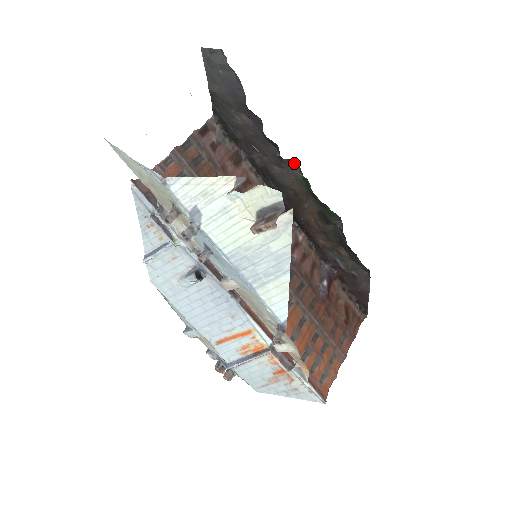
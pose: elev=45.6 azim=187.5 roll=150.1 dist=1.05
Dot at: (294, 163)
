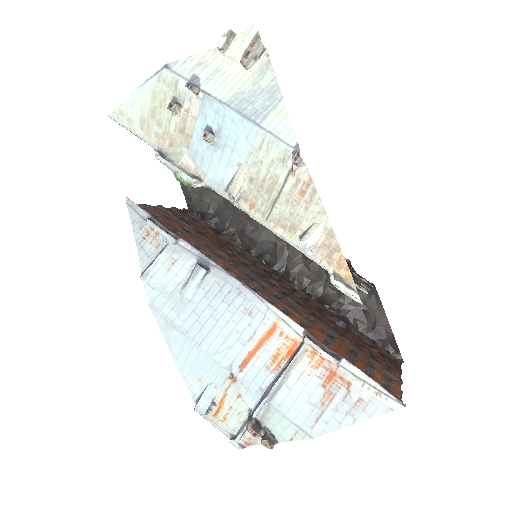
Dot at: occluded
